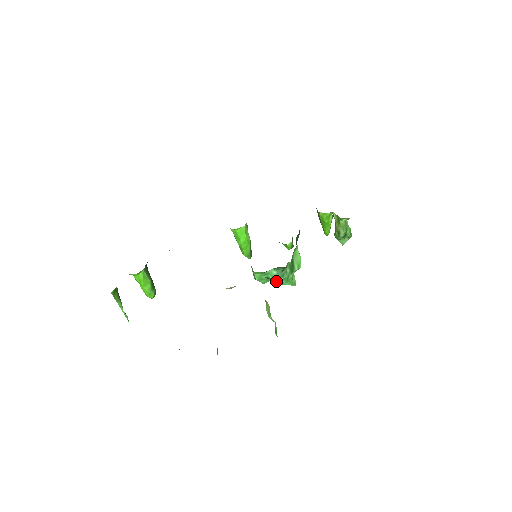
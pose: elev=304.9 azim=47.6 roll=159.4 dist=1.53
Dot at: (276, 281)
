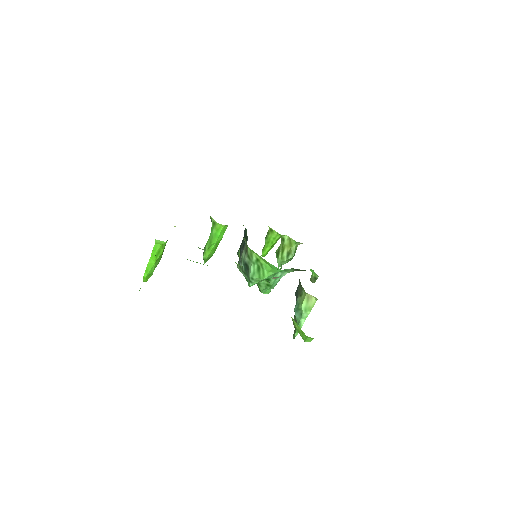
Dot at: (272, 284)
